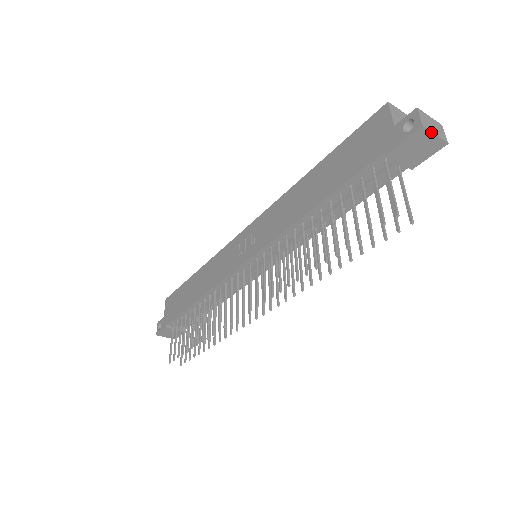
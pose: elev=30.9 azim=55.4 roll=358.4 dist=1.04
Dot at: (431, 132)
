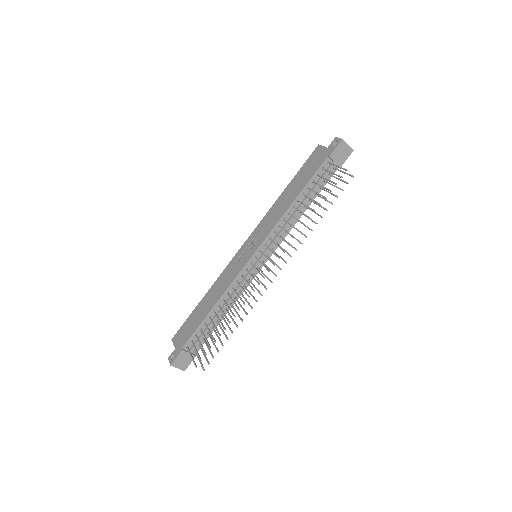
Dot at: (346, 143)
